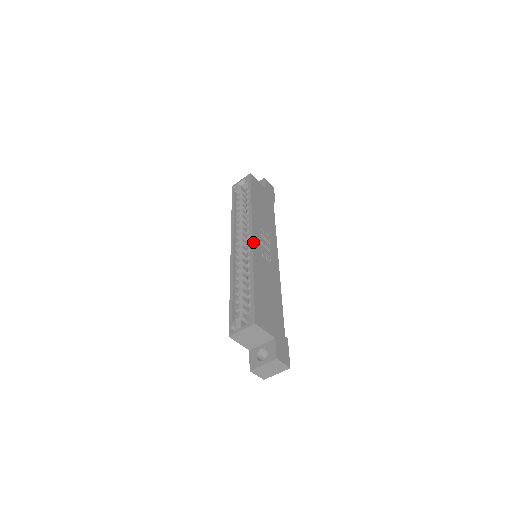
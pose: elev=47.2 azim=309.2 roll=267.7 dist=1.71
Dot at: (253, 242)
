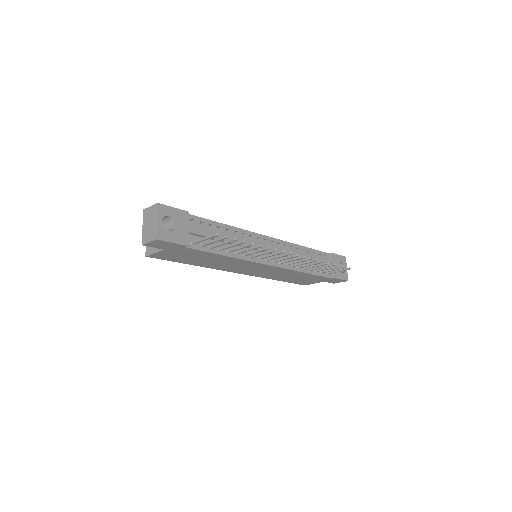
Dot at: occluded
